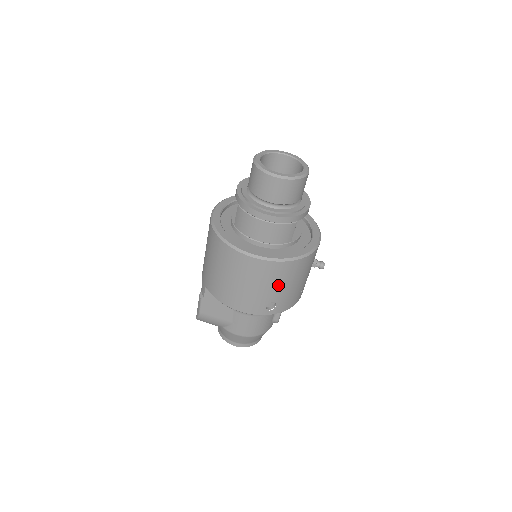
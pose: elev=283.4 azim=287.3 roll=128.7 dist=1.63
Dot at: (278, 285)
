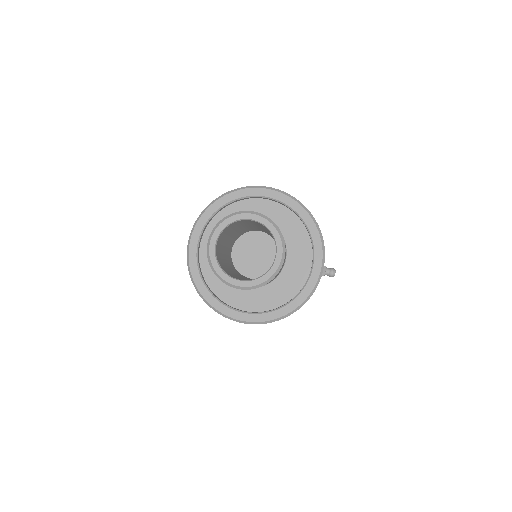
Dot at: occluded
